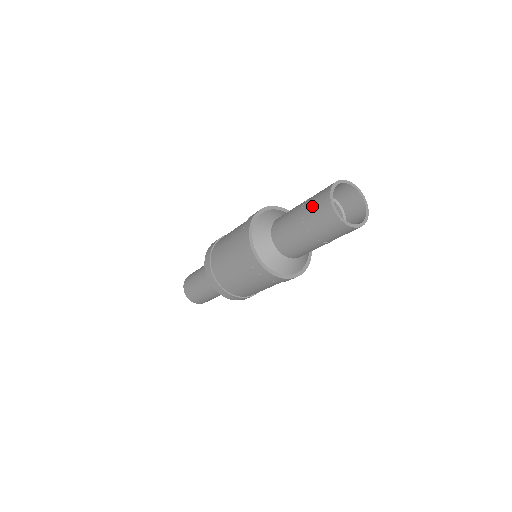
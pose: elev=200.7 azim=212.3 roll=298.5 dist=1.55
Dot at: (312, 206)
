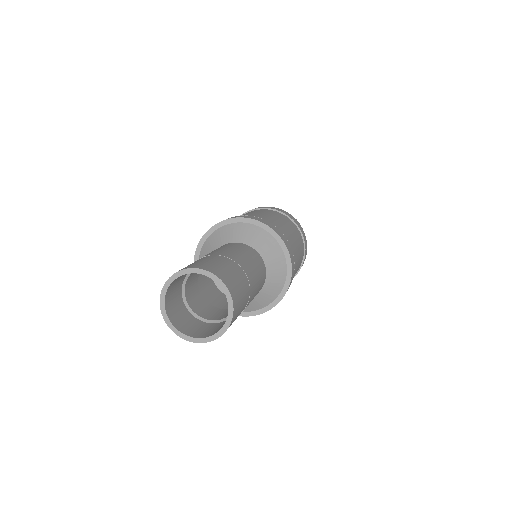
Dot at: occluded
